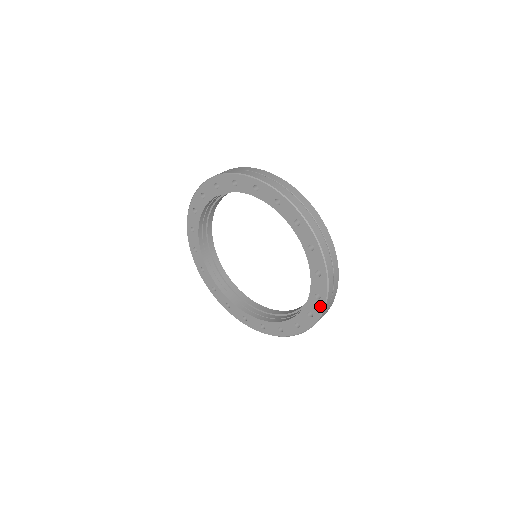
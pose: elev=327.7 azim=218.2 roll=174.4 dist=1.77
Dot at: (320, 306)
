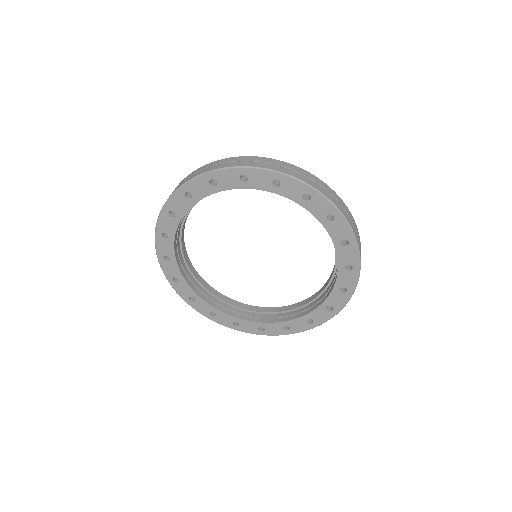
Dot at: (305, 328)
